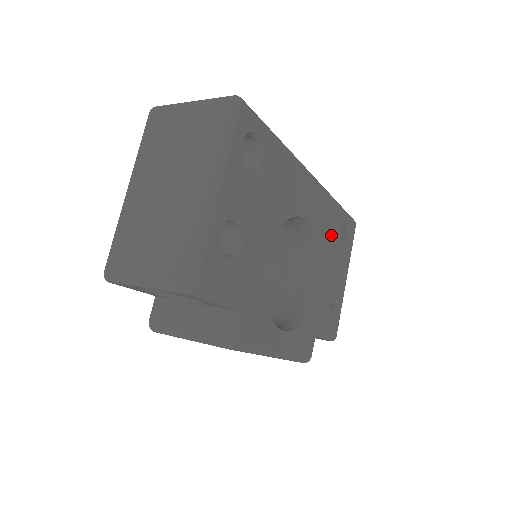
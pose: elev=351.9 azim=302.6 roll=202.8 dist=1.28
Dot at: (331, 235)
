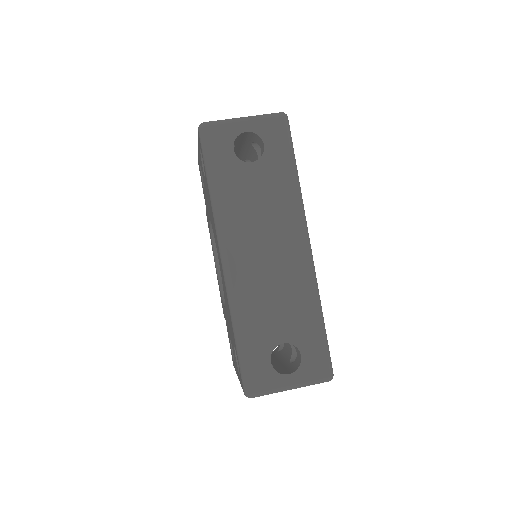
Dot at: occluded
